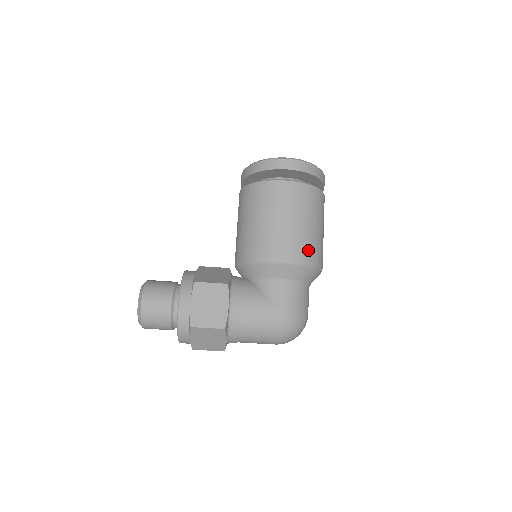
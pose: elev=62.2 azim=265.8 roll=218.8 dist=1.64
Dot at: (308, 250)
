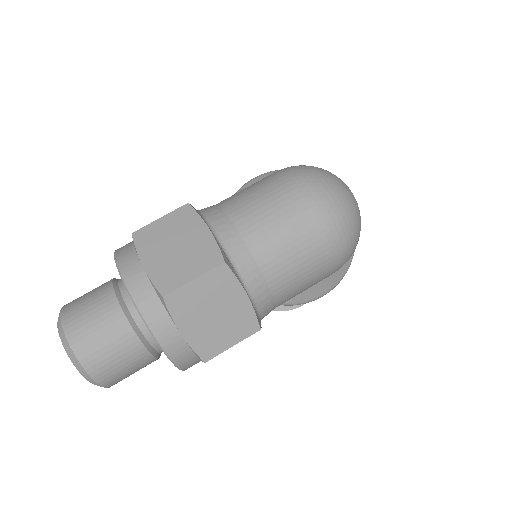
Dot at: occluded
